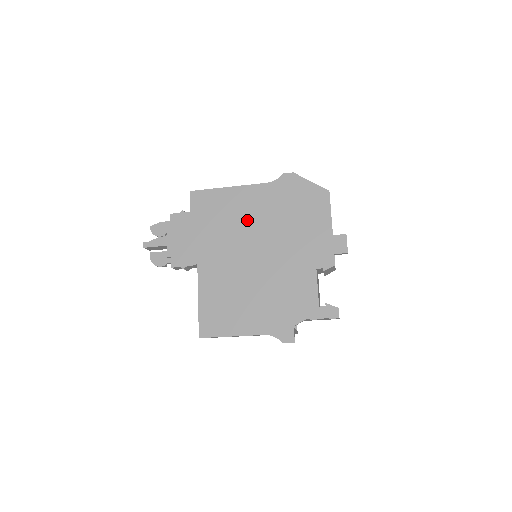
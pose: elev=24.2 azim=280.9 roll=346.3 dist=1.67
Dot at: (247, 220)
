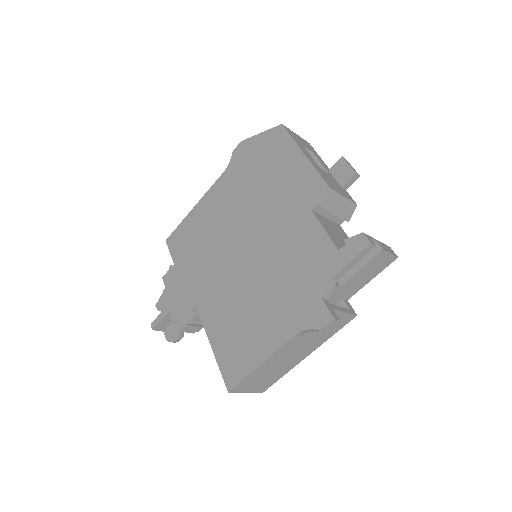
Dot at: (221, 223)
